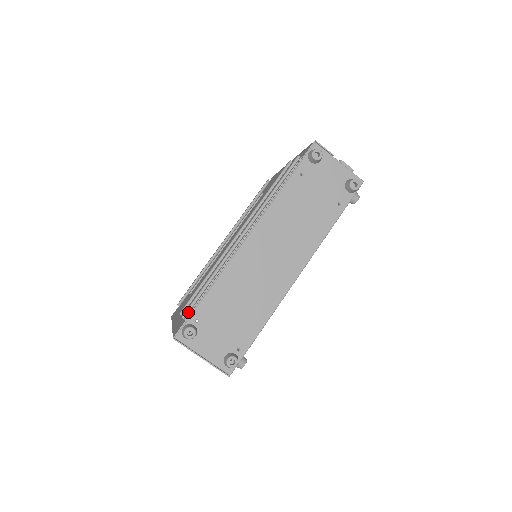
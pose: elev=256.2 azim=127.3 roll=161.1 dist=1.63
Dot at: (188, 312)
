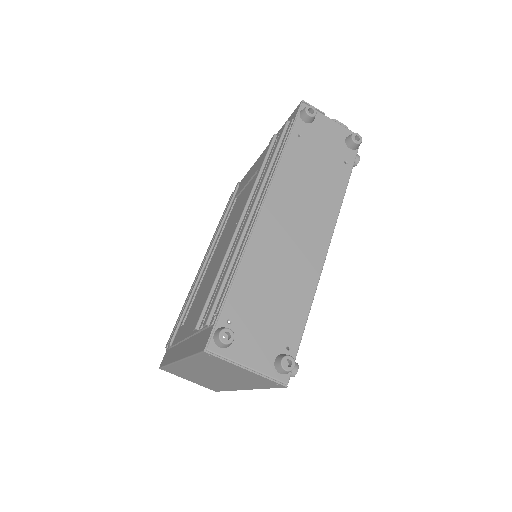
Dot at: (212, 316)
